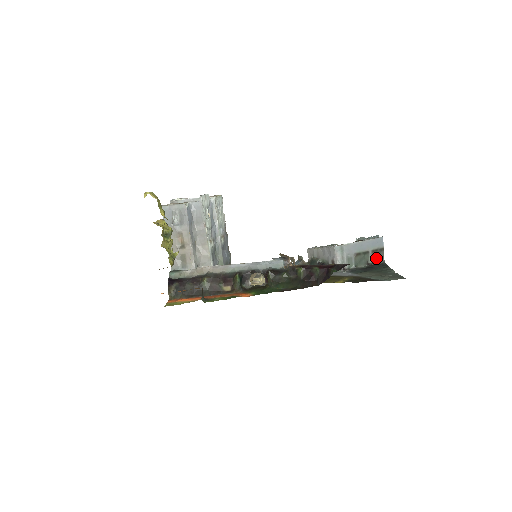
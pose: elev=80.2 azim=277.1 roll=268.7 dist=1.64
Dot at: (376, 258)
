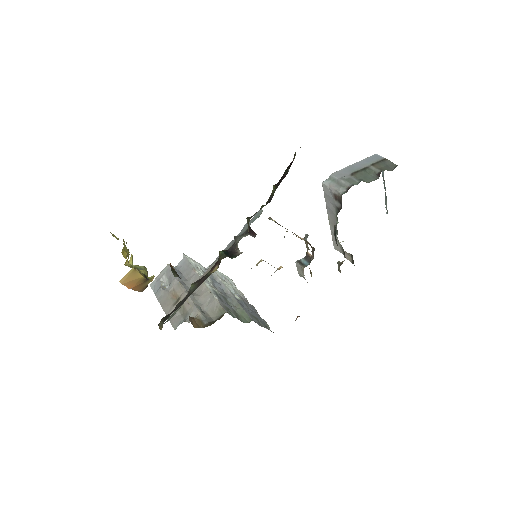
Dot at: (384, 168)
